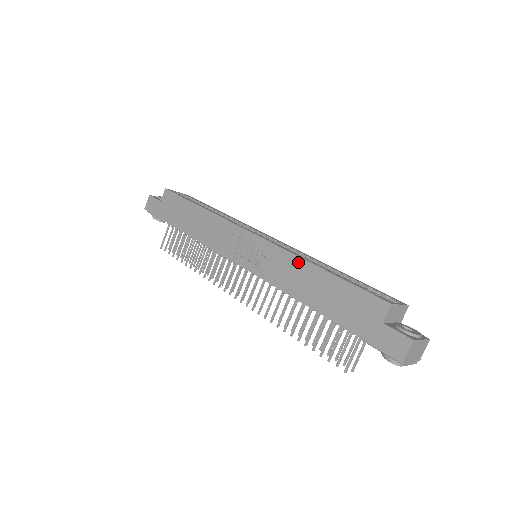
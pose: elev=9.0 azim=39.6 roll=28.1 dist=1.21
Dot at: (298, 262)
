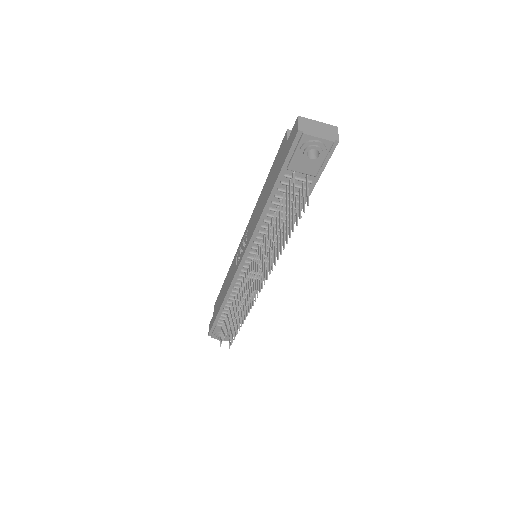
Dot at: (257, 204)
